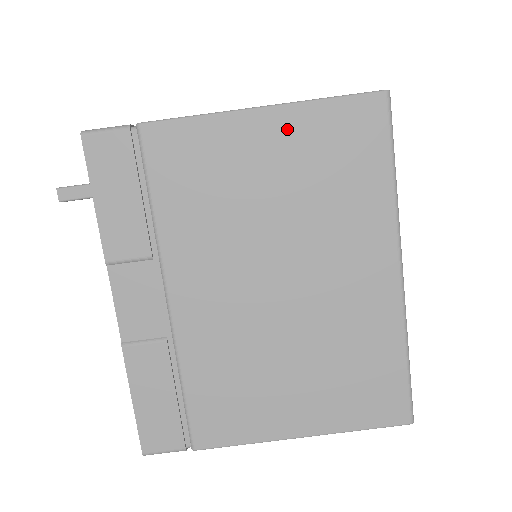
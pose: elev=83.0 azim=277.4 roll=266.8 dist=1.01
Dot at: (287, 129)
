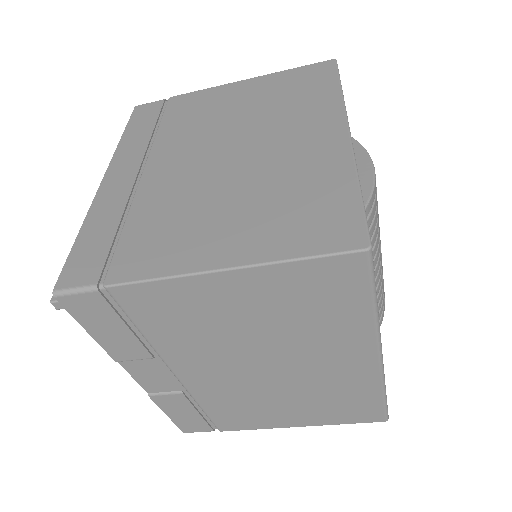
Dot at: (258, 284)
